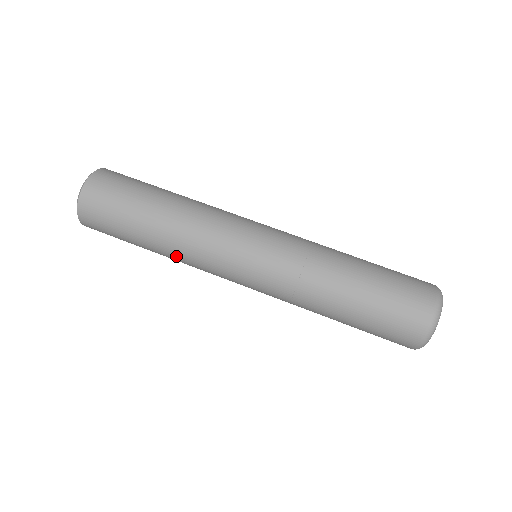
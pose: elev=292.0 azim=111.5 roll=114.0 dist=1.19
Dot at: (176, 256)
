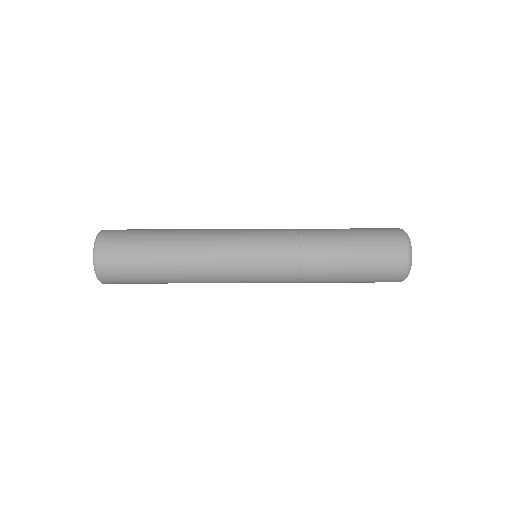
Dot at: (192, 252)
